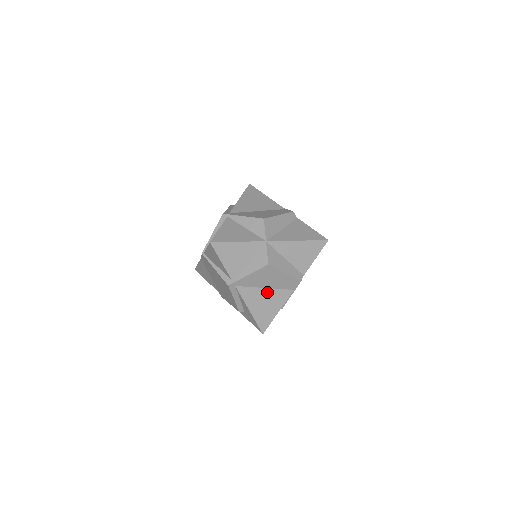
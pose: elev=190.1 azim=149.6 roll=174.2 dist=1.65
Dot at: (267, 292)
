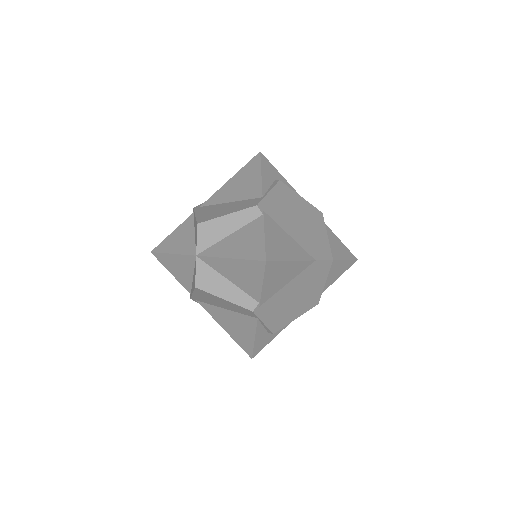
Dot at: (230, 314)
